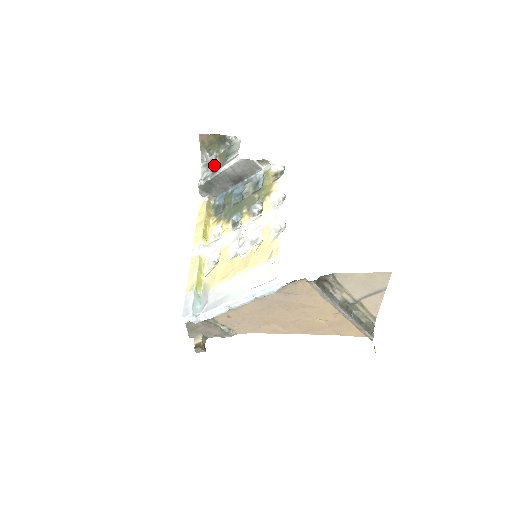
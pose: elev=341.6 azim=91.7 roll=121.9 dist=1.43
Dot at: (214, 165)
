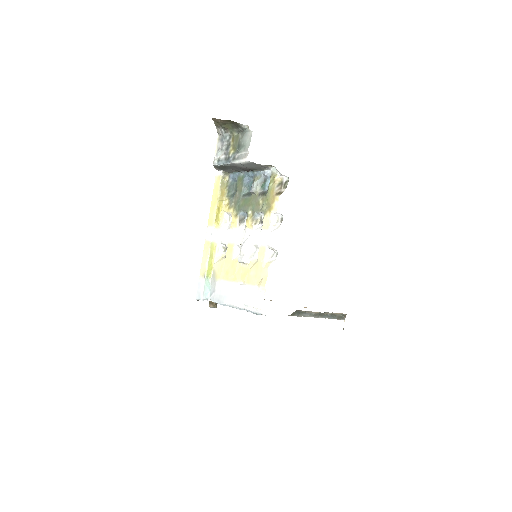
Dot at: (227, 148)
